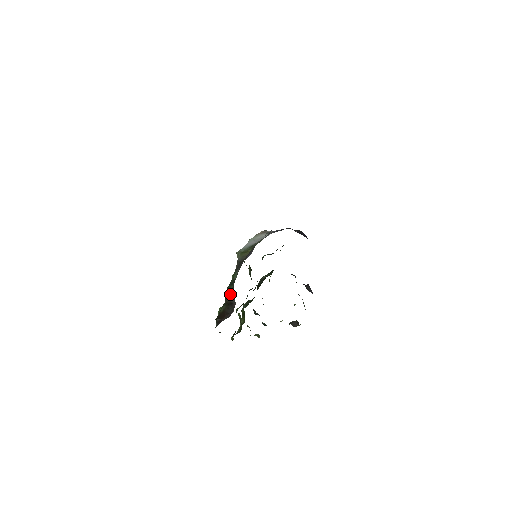
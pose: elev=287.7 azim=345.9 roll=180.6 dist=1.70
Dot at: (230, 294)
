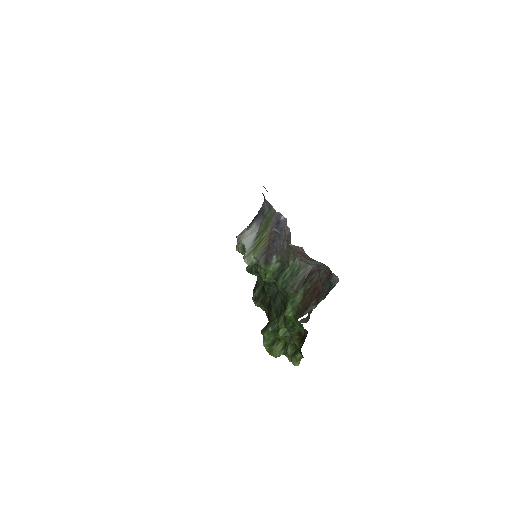
Dot at: (295, 274)
